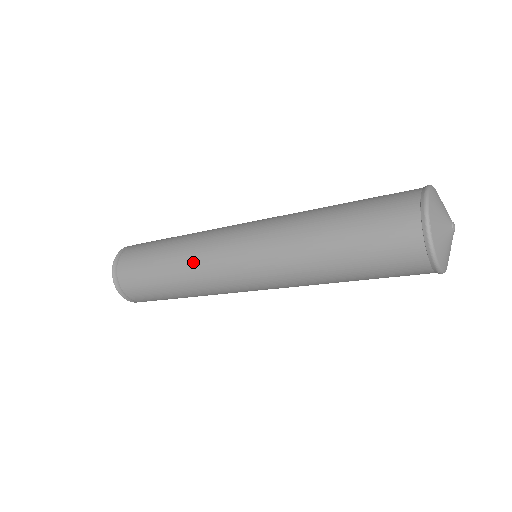
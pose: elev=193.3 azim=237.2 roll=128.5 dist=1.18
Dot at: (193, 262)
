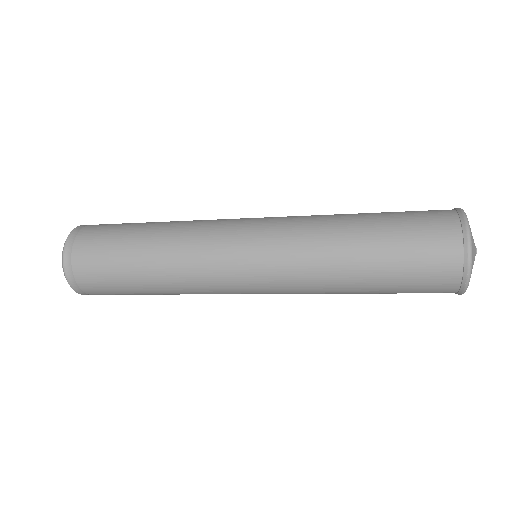
Dot at: (190, 232)
